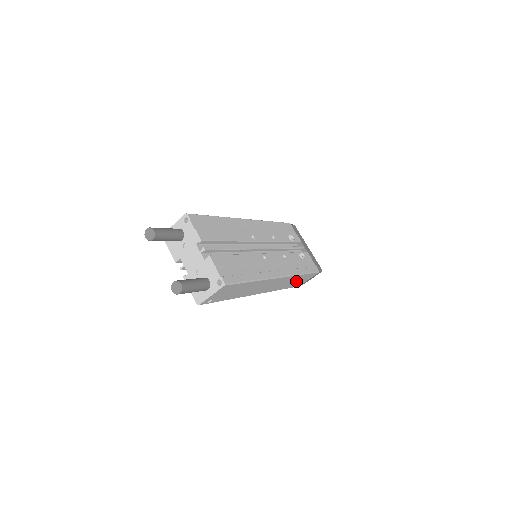
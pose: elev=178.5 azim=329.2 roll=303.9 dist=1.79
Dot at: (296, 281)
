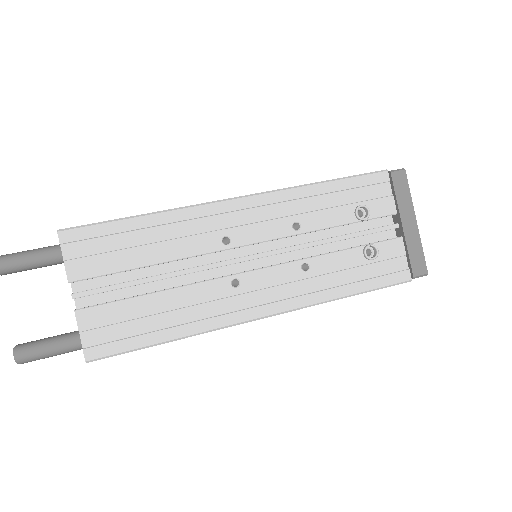
Dot at: occluded
